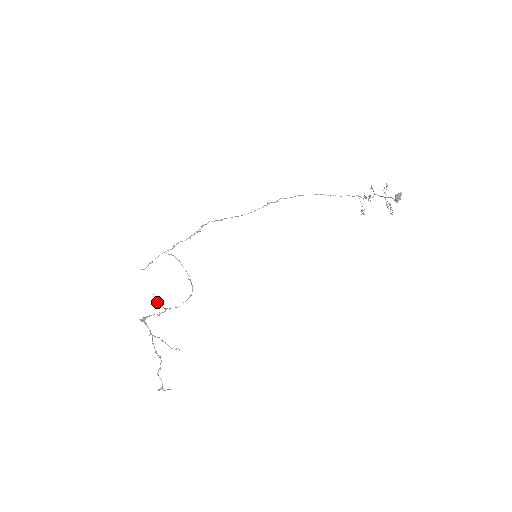
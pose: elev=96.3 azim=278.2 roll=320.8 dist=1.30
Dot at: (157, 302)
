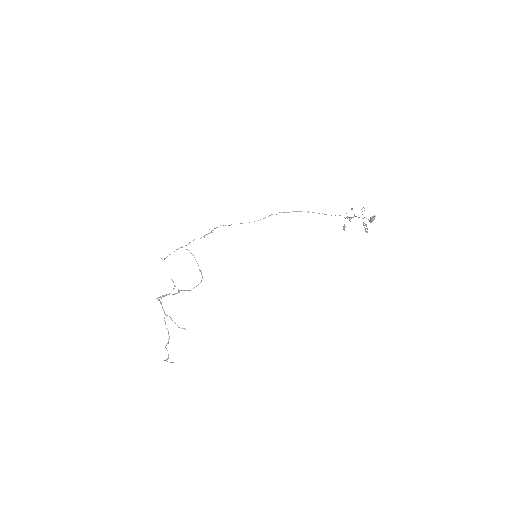
Dot at: occluded
